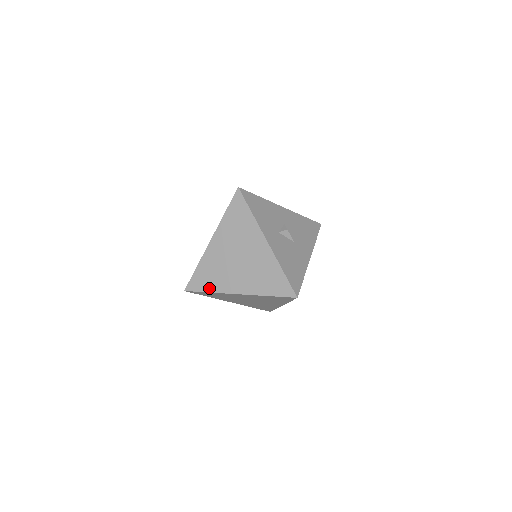
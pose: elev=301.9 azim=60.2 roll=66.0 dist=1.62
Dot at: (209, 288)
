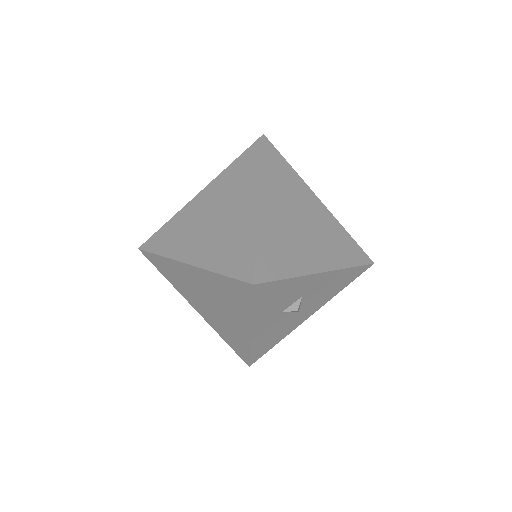
Dot at: (167, 277)
